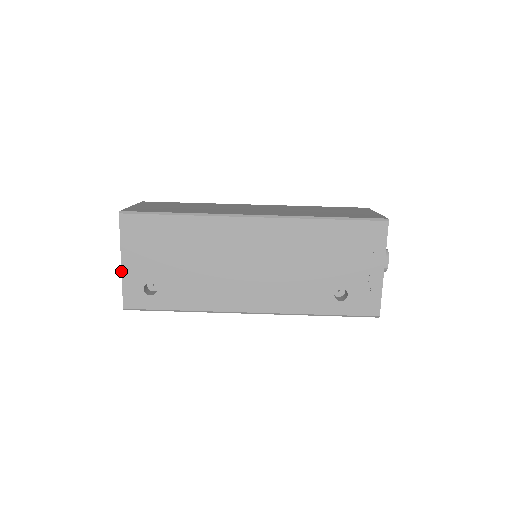
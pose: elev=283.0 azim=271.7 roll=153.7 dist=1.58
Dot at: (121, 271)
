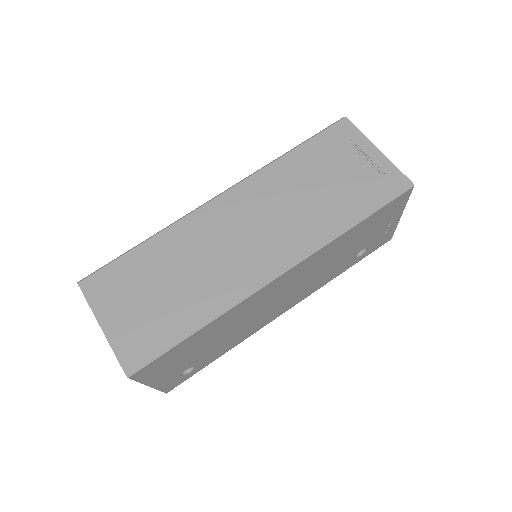
Dot at: occluded
